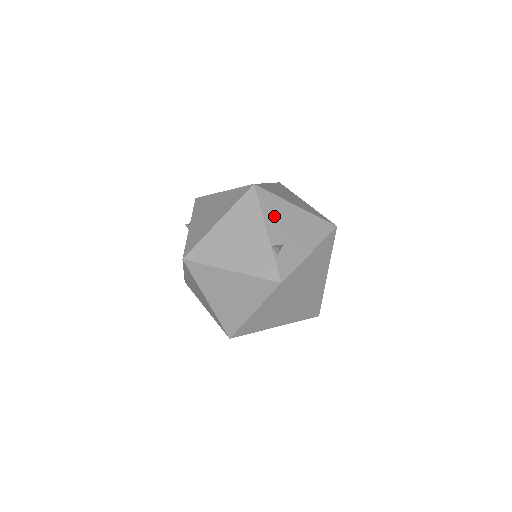
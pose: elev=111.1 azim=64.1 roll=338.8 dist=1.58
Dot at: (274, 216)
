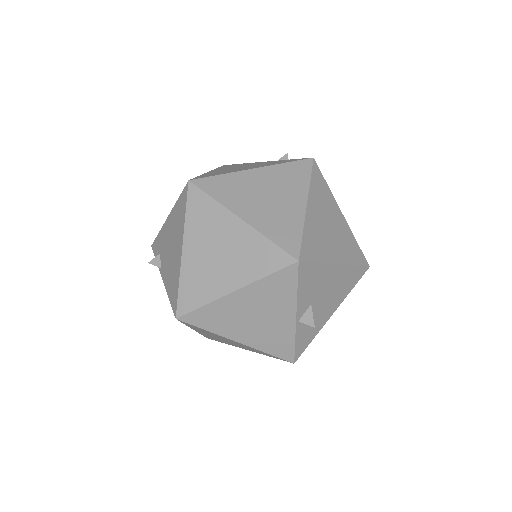
Dot at: occluded
